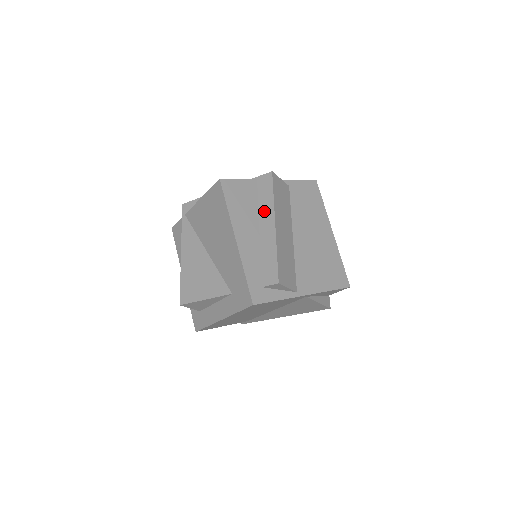
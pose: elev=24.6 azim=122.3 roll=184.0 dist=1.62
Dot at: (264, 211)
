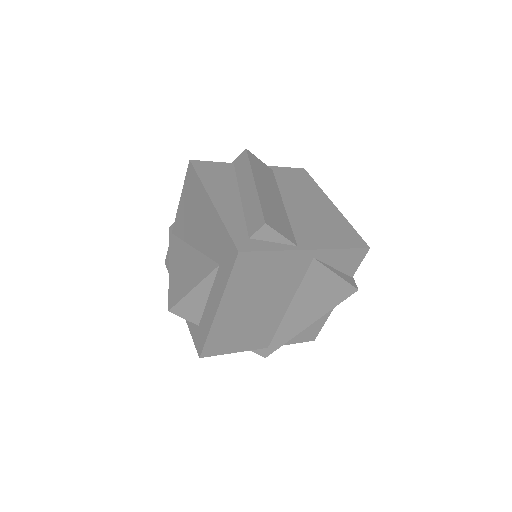
Dot at: (243, 179)
